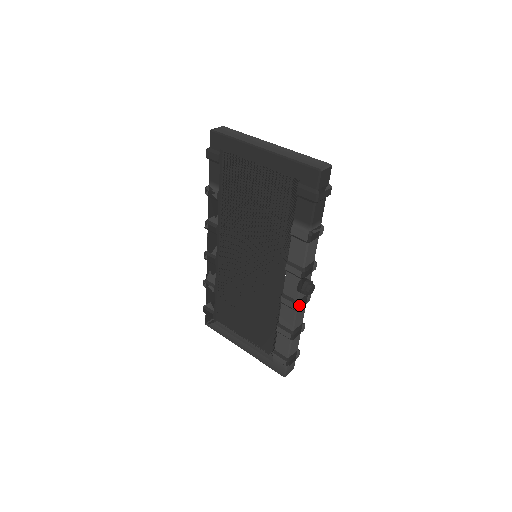
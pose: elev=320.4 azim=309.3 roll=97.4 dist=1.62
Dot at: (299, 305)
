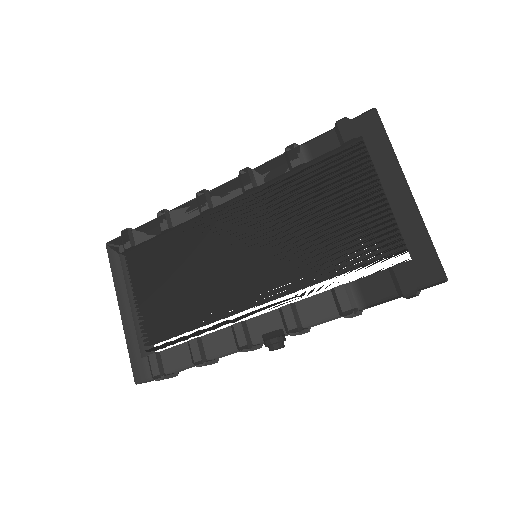
Dot at: (250, 349)
